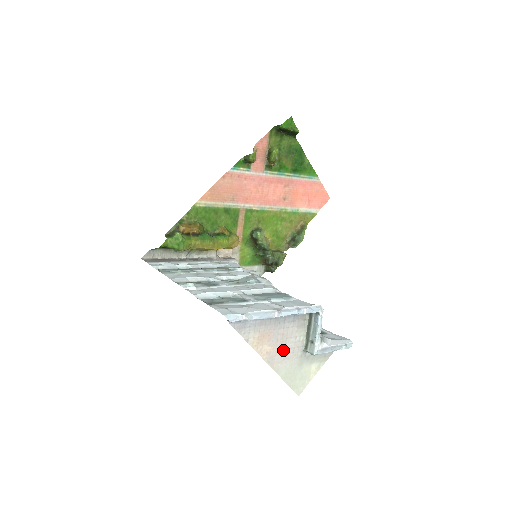
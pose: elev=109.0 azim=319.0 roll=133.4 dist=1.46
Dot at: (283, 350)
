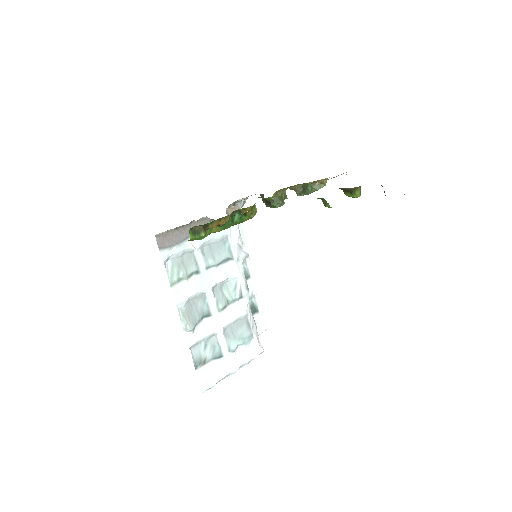
Dot at: occluded
